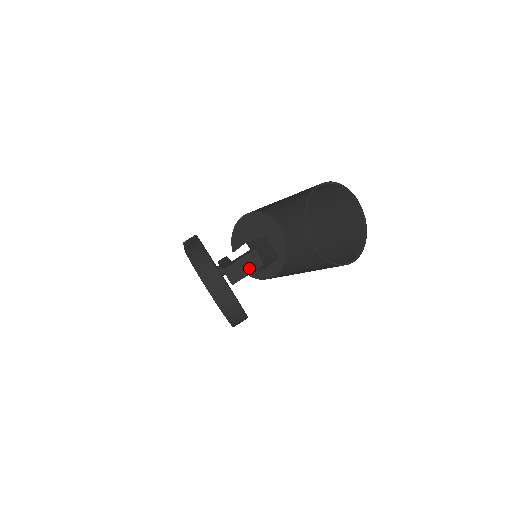
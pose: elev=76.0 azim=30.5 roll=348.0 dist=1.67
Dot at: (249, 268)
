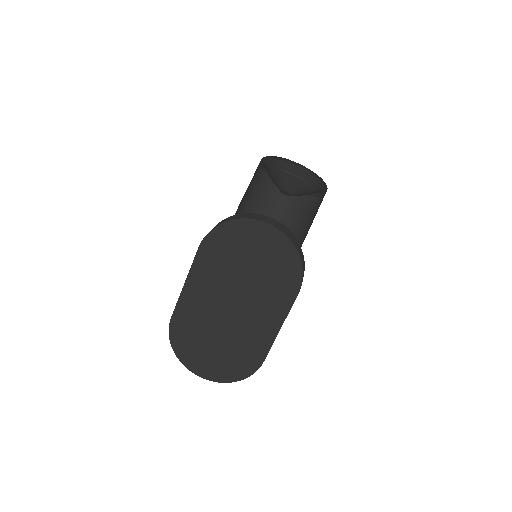
Dot at: occluded
